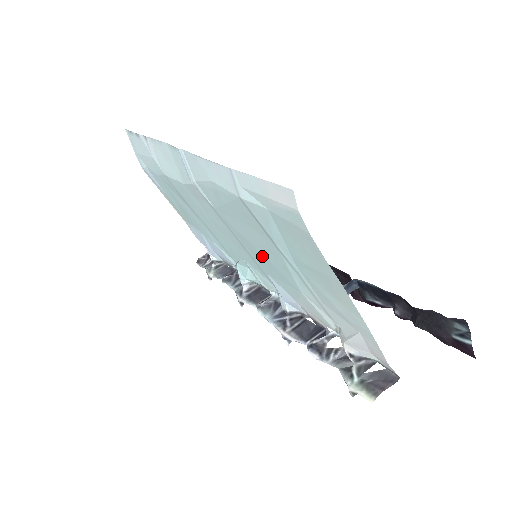
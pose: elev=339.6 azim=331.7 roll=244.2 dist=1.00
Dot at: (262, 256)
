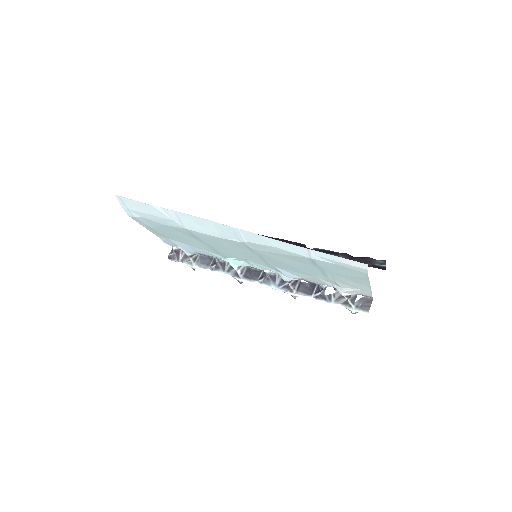
Dot at: (288, 266)
